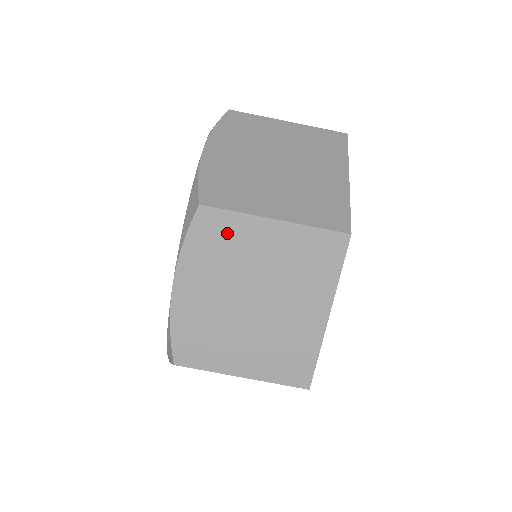
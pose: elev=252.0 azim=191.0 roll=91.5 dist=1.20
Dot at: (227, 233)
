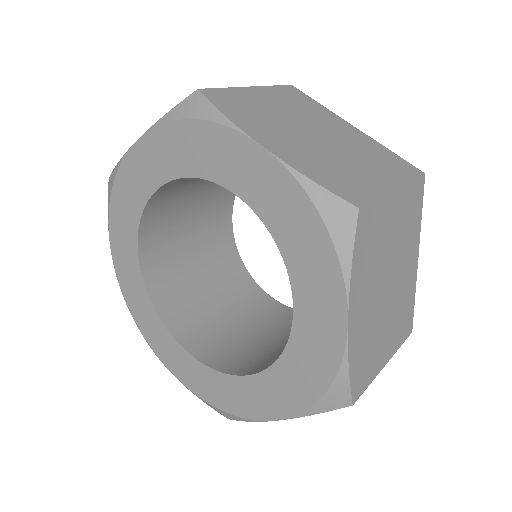
Dot at: (238, 100)
